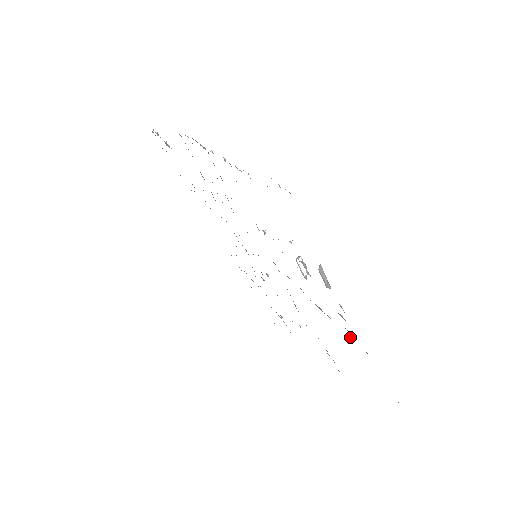
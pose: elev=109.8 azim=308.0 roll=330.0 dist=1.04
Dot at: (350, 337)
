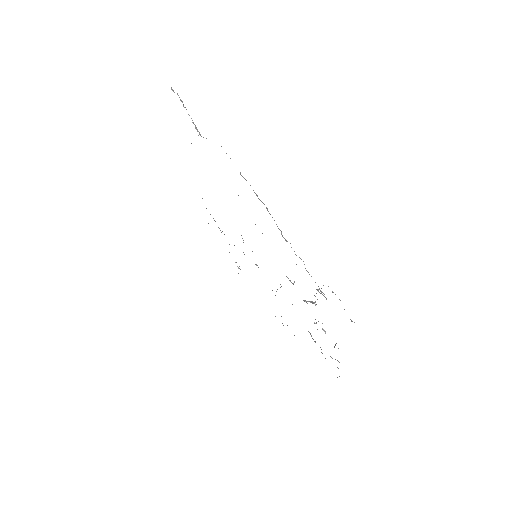
Dot at: occluded
